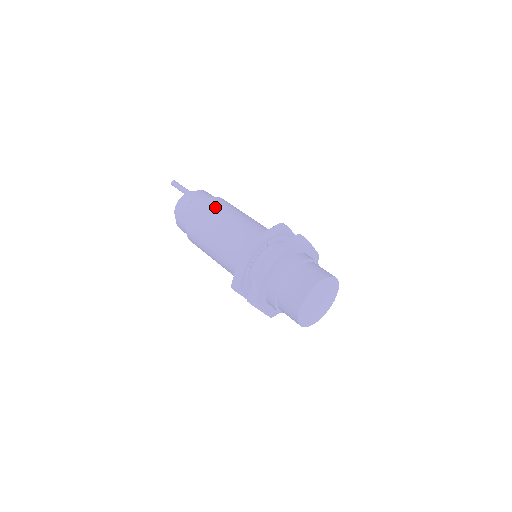
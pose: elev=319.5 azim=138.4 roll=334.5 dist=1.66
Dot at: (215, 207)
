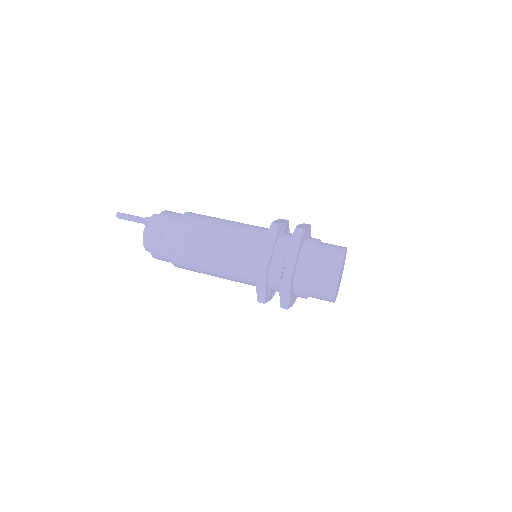
Dot at: (192, 232)
